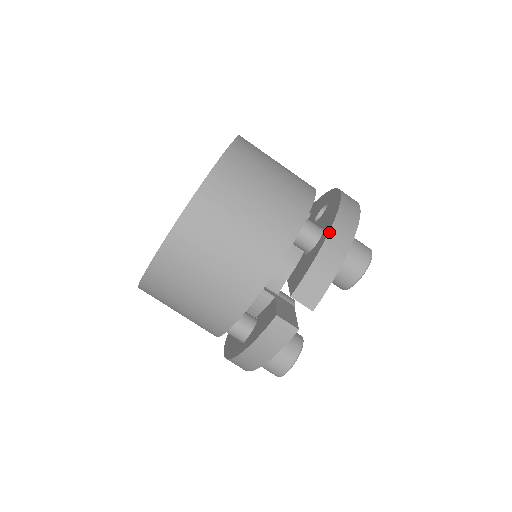
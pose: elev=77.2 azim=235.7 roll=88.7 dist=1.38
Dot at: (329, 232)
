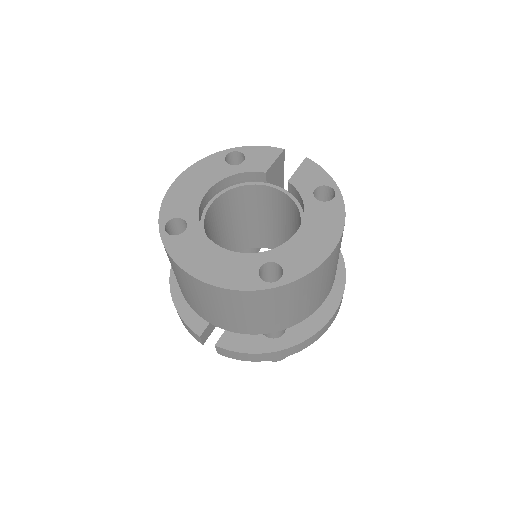
Dot at: (275, 352)
